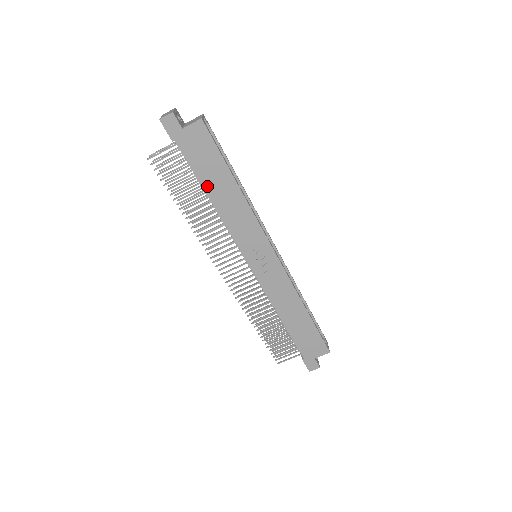
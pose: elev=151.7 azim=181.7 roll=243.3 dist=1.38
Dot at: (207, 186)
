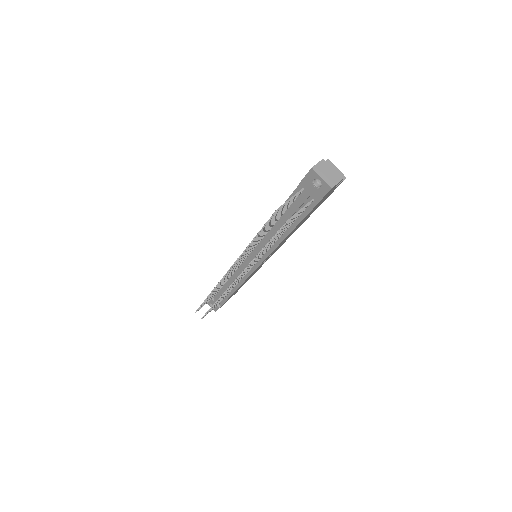
Dot at: (296, 227)
